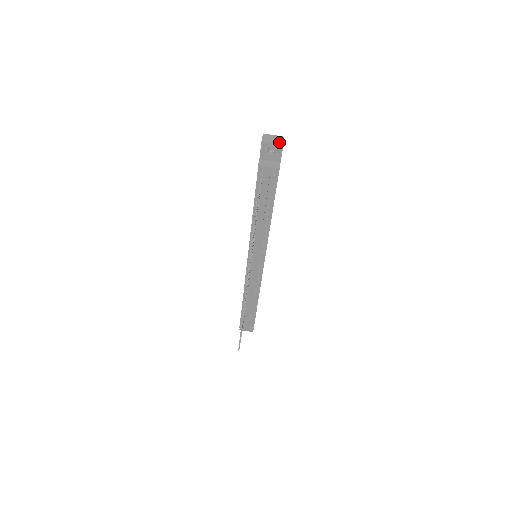
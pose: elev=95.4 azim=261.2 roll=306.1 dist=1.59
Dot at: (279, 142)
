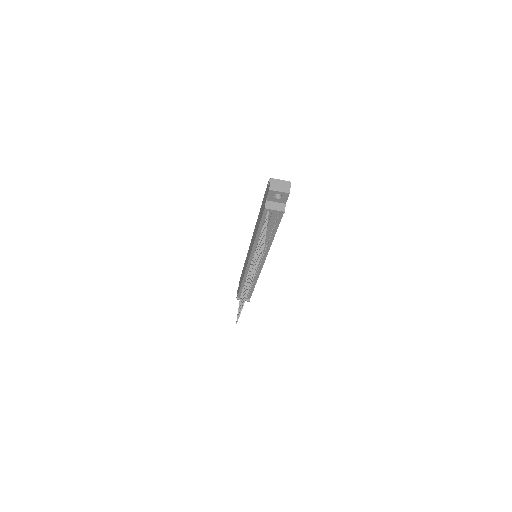
Dot at: (286, 189)
